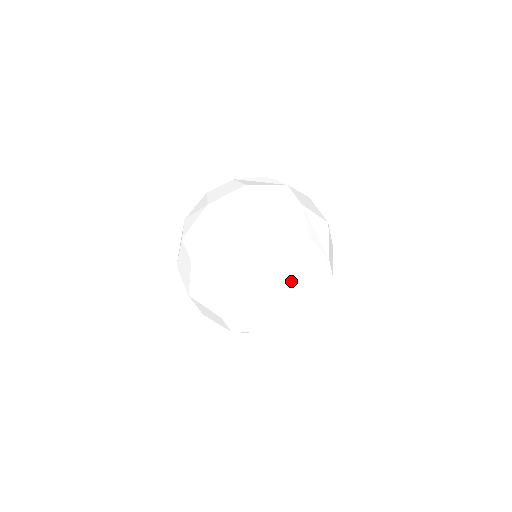
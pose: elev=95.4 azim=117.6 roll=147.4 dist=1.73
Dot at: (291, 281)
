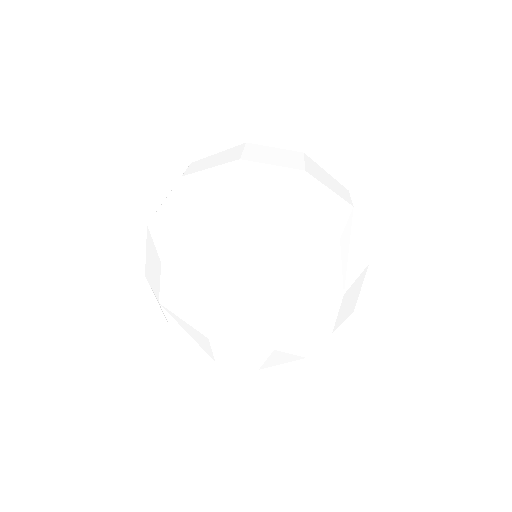
Dot at: (281, 266)
